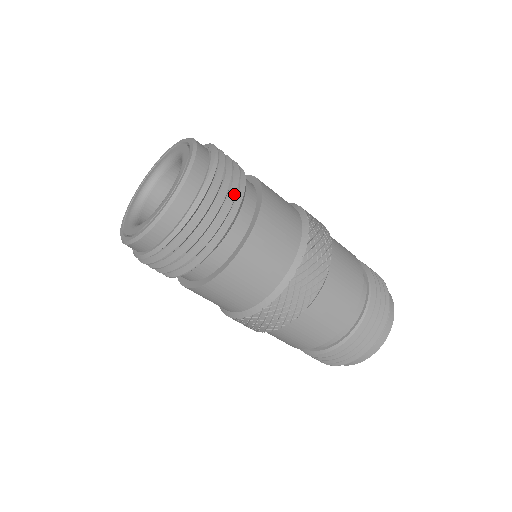
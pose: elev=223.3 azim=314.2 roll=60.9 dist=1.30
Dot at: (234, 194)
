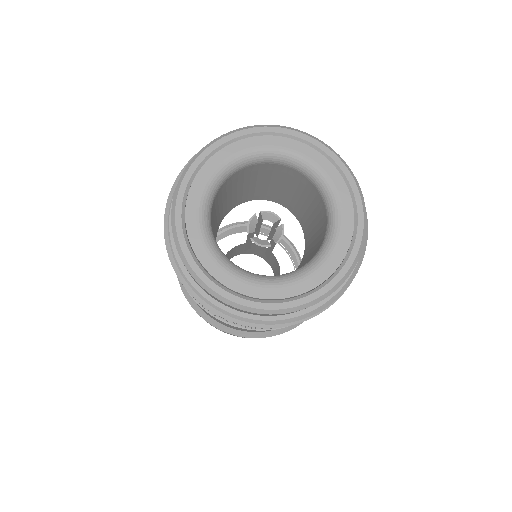
Dot at: occluded
